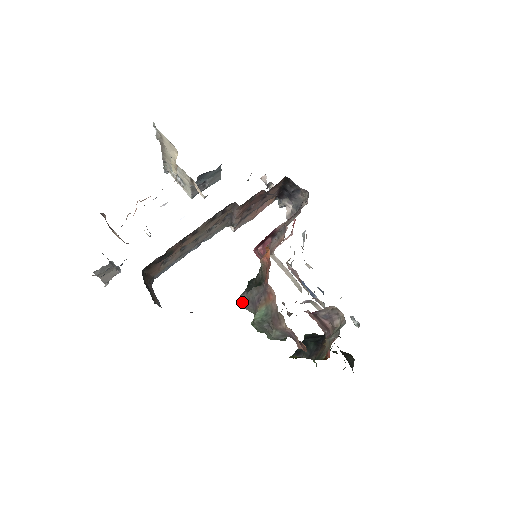
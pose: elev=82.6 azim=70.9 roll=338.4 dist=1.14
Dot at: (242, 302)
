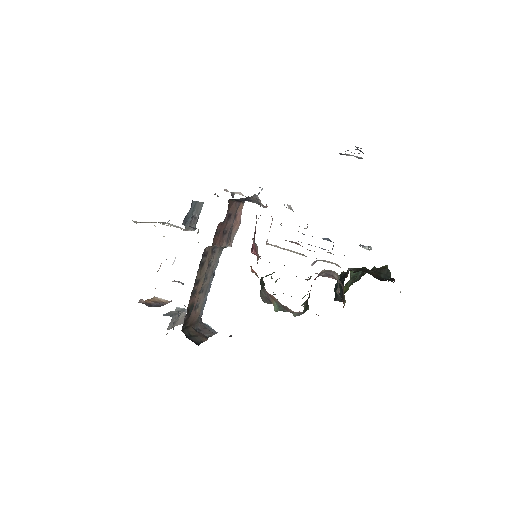
Dot at: (263, 301)
